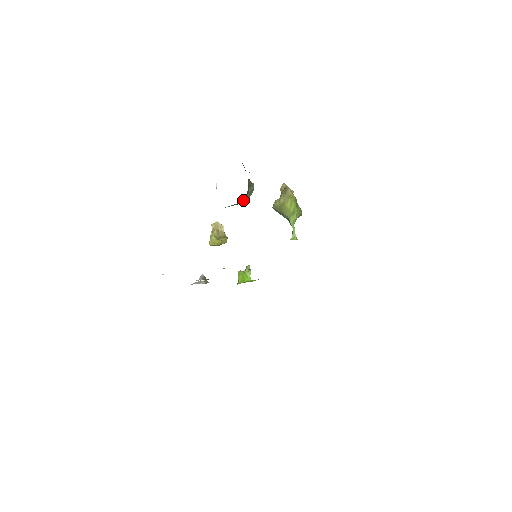
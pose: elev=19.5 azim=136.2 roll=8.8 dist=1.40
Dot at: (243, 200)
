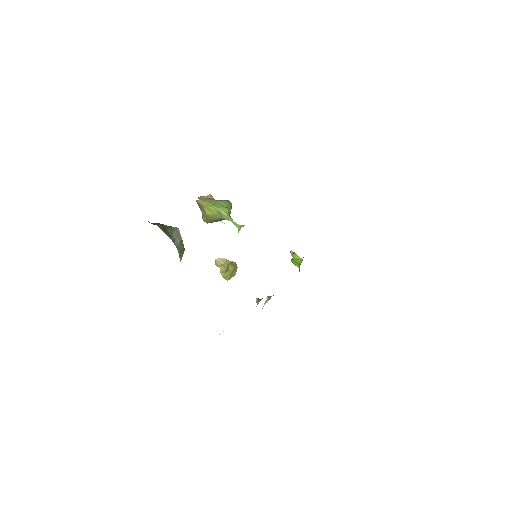
Dot at: (178, 247)
